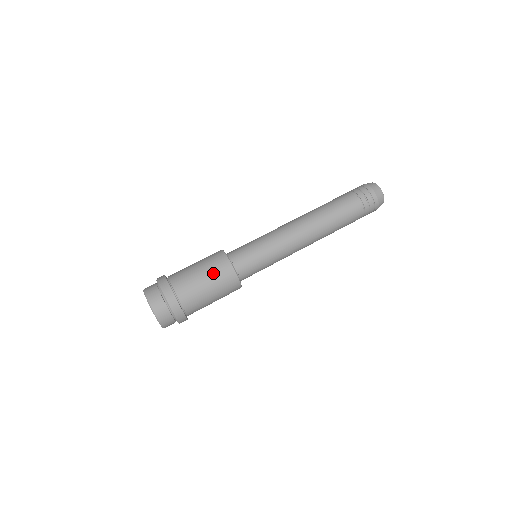
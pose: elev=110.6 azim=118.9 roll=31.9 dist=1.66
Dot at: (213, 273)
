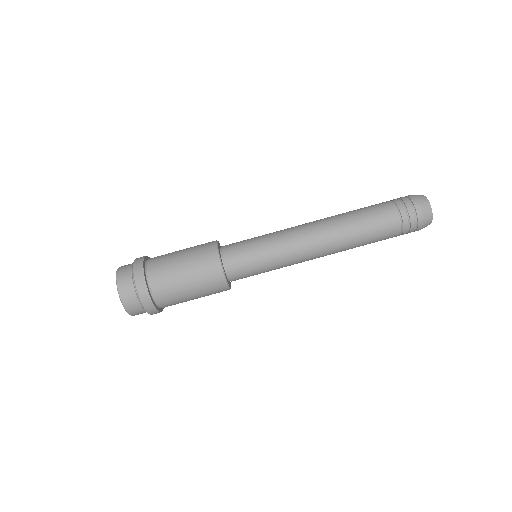
Dot at: (202, 285)
